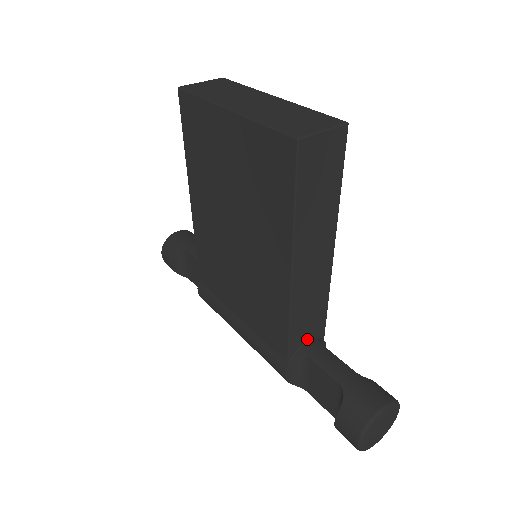
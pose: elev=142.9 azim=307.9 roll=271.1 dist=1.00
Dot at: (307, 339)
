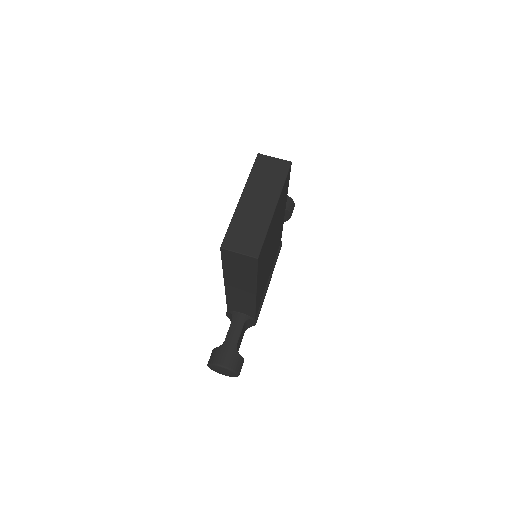
Dot at: (241, 312)
